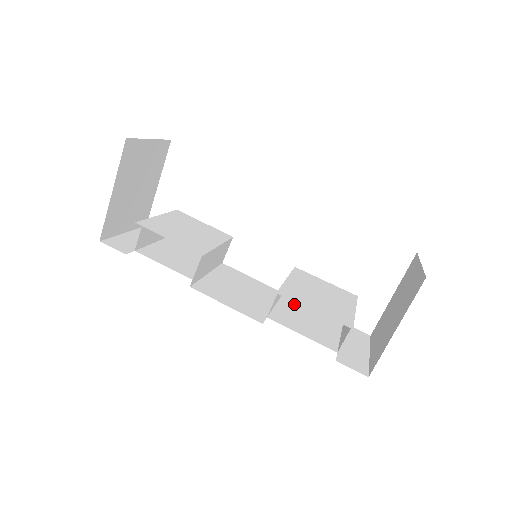
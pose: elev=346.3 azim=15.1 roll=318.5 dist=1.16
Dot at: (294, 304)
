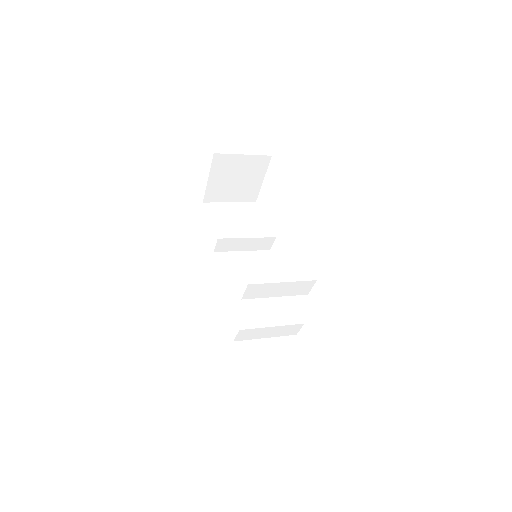
Dot at: occluded
